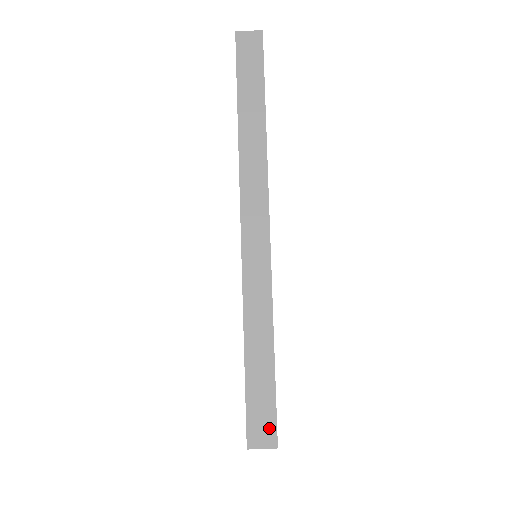
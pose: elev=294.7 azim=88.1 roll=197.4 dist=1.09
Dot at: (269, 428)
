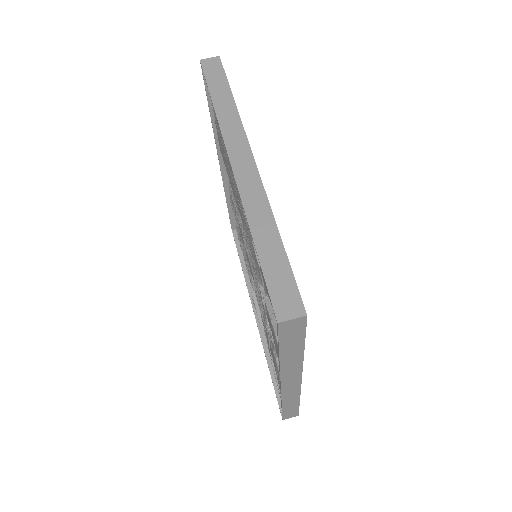
Dot at: (294, 300)
